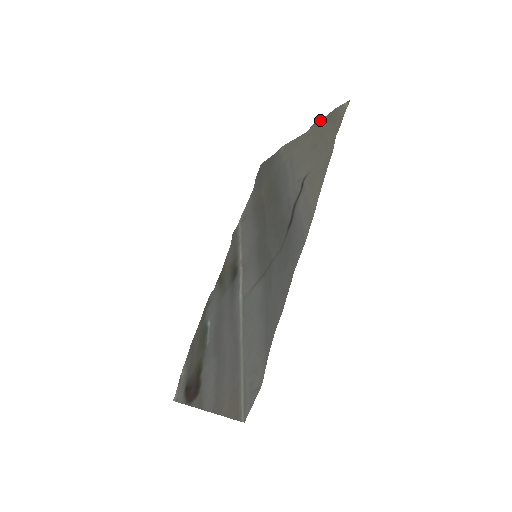
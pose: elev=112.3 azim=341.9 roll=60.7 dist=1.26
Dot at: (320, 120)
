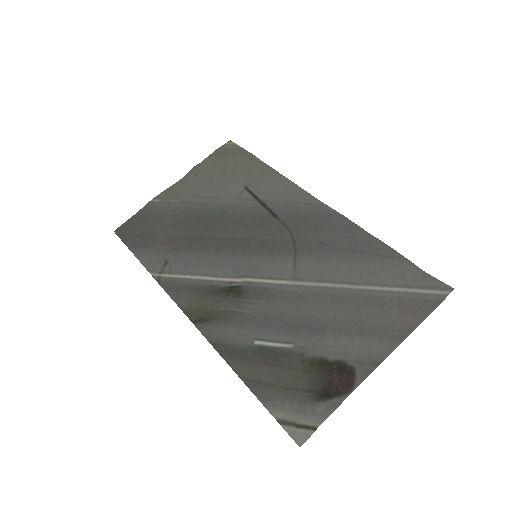
Dot at: occluded
